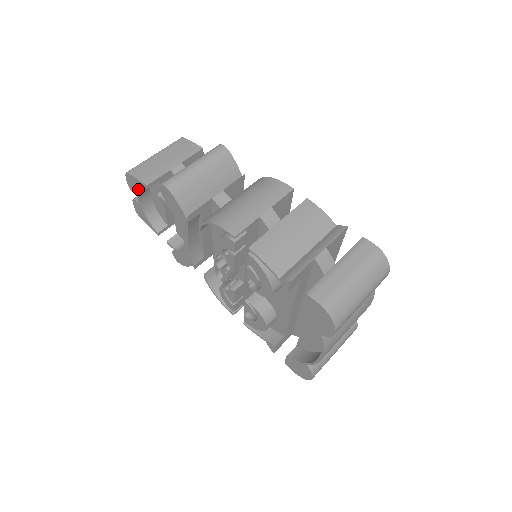
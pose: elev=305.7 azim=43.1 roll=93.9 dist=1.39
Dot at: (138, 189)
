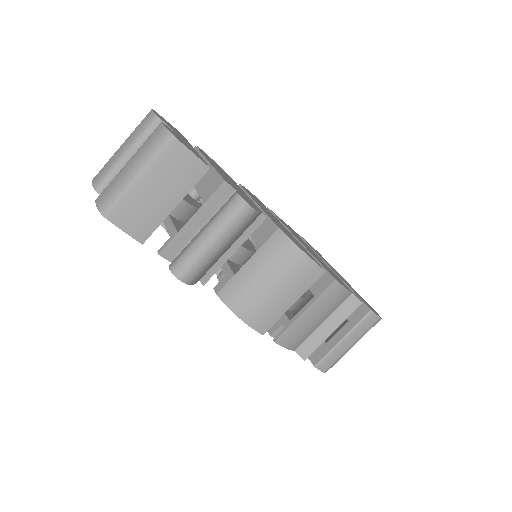
Dot at: occluded
